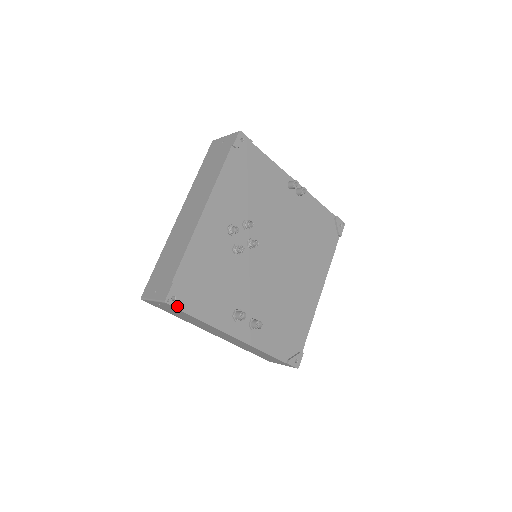
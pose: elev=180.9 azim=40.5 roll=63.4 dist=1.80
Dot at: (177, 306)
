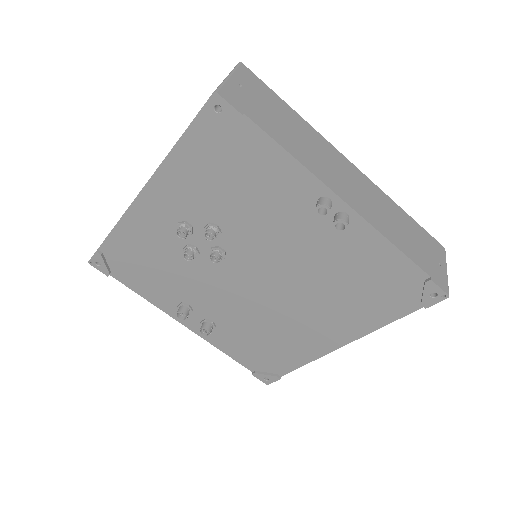
Dot at: (103, 271)
